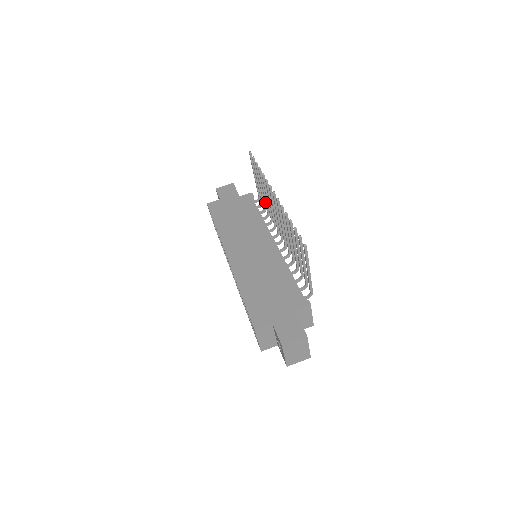
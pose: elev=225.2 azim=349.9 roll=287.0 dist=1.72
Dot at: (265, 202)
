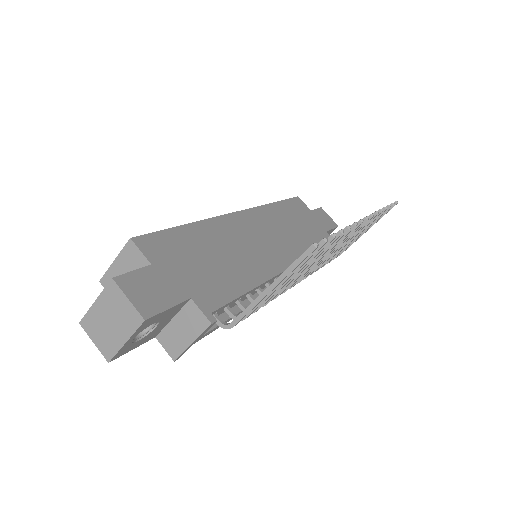
Dot at: occluded
